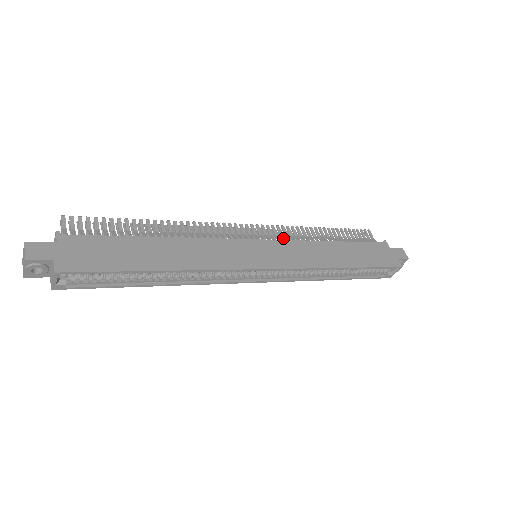
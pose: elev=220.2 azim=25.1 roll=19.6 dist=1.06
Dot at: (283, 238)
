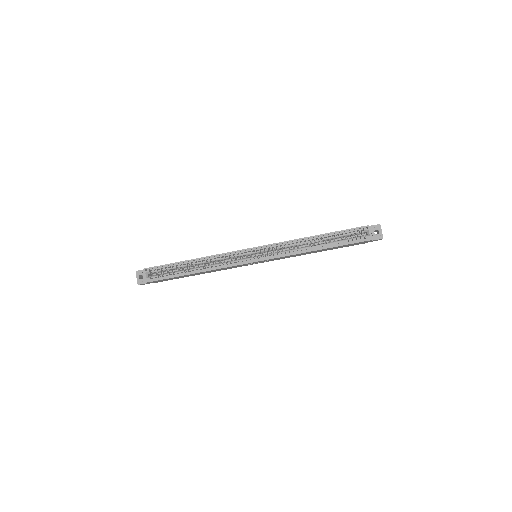
Dot at: occluded
